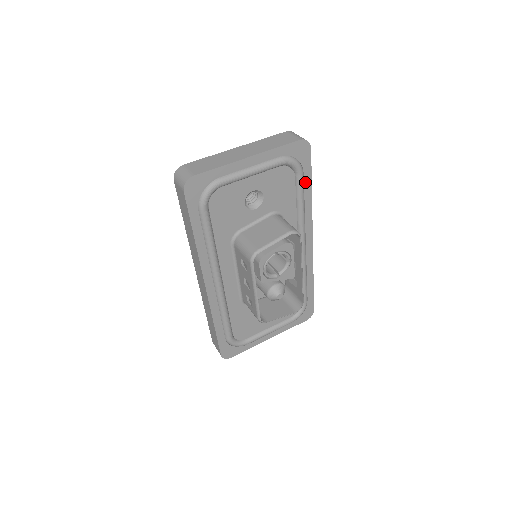
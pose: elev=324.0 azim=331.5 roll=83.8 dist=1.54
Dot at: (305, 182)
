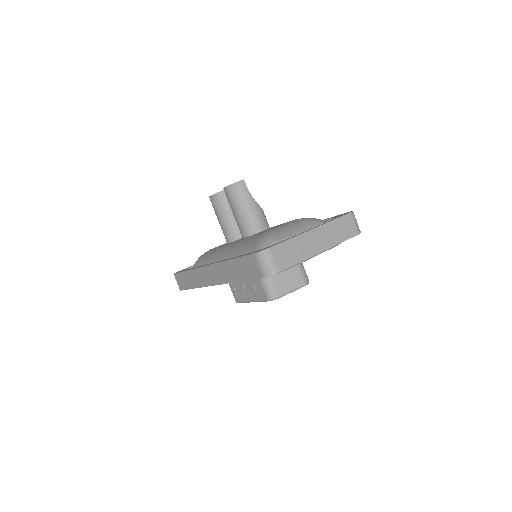
Dot at: occluded
